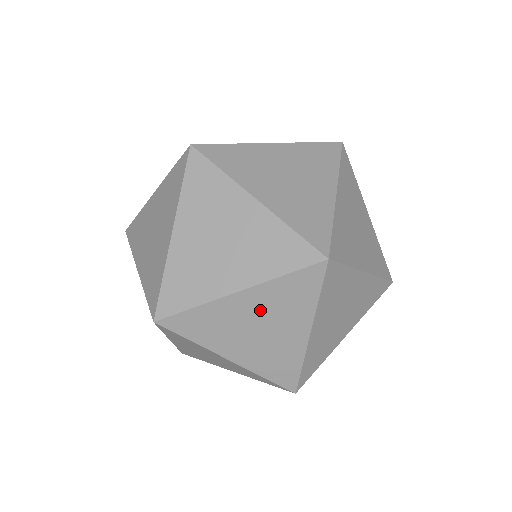
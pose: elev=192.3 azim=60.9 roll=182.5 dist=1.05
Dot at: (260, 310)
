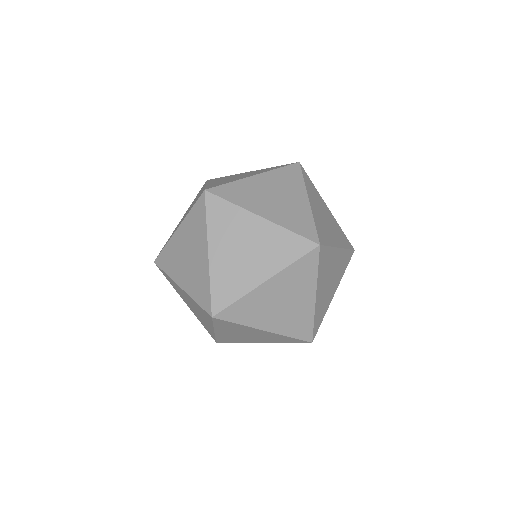
Dot at: (281, 290)
